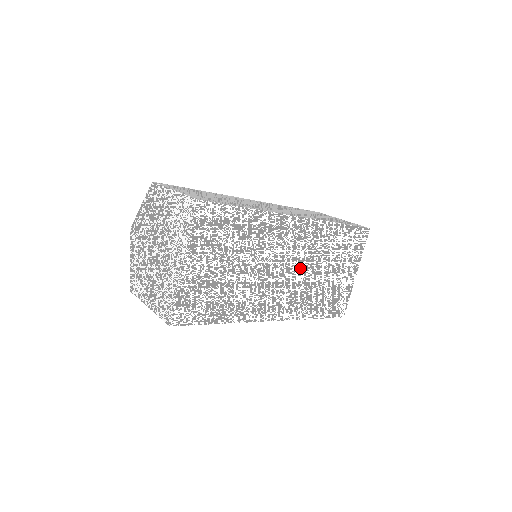
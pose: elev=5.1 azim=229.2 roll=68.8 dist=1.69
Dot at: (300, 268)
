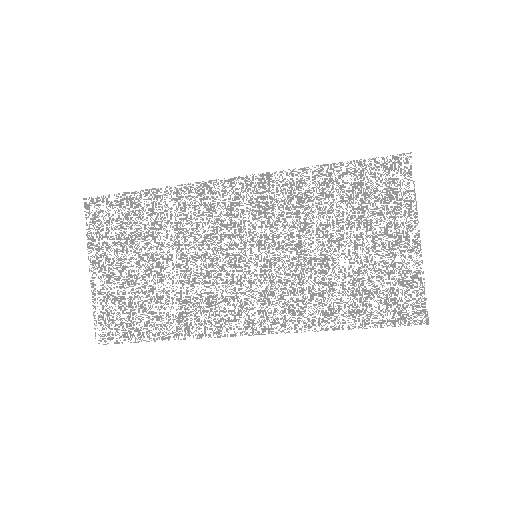
Dot at: (271, 249)
